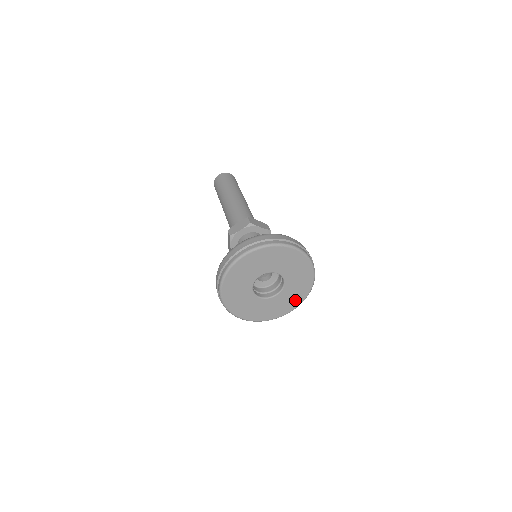
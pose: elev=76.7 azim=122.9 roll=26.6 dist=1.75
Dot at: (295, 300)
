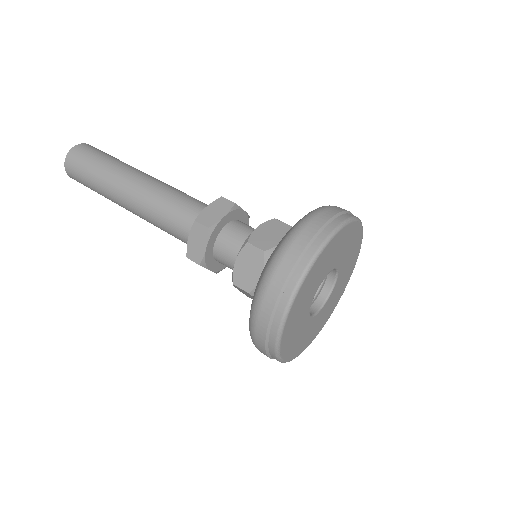
Dot at: (329, 311)
